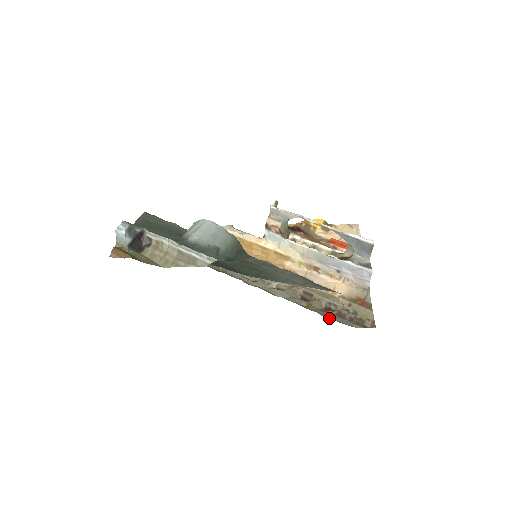
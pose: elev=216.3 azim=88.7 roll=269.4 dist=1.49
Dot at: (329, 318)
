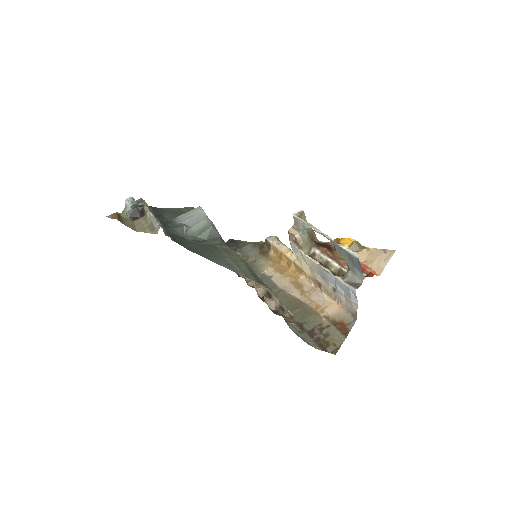
Dot at: (296, 331)
